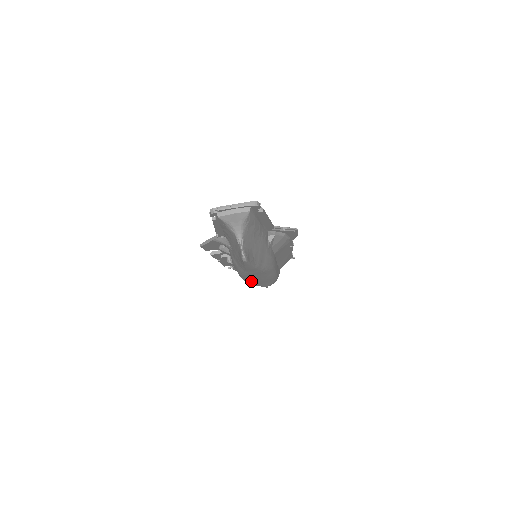
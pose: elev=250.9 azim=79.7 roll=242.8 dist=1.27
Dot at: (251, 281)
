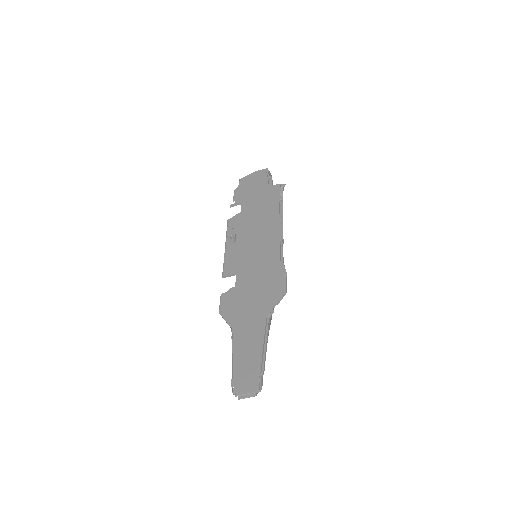
Dot at: occluded
